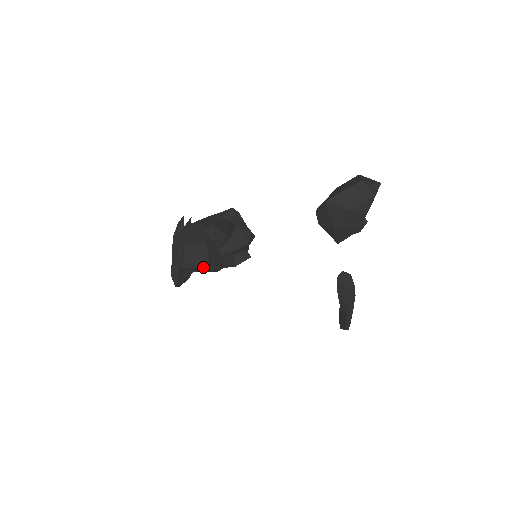
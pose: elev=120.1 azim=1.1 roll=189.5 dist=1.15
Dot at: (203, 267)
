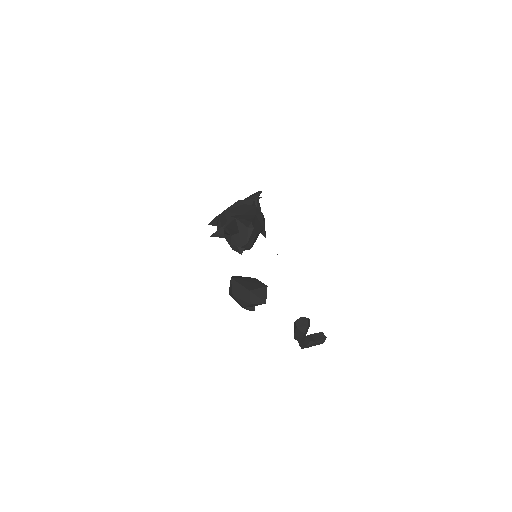
Dot at: occluded
